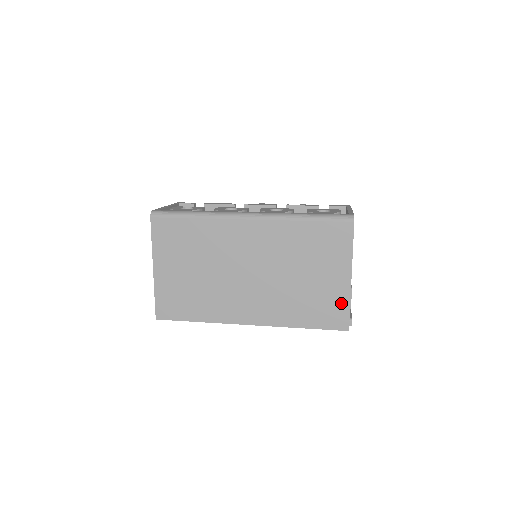
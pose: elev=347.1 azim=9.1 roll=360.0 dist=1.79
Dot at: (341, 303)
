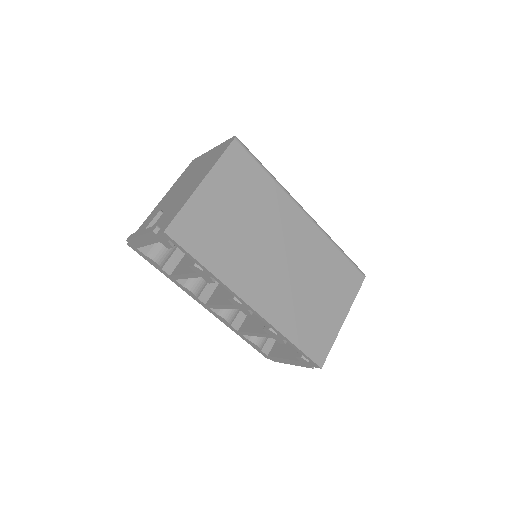
Dot at: (328, 338)
